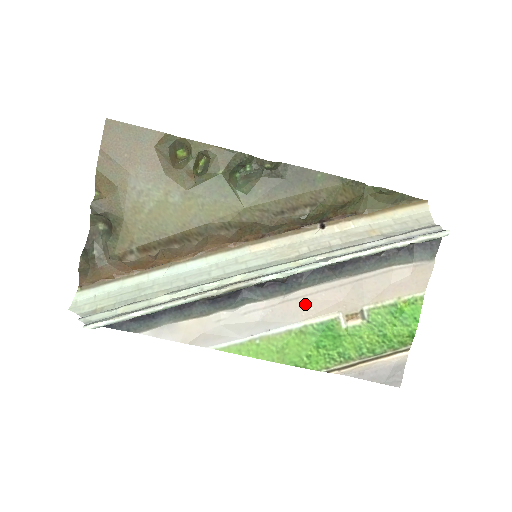
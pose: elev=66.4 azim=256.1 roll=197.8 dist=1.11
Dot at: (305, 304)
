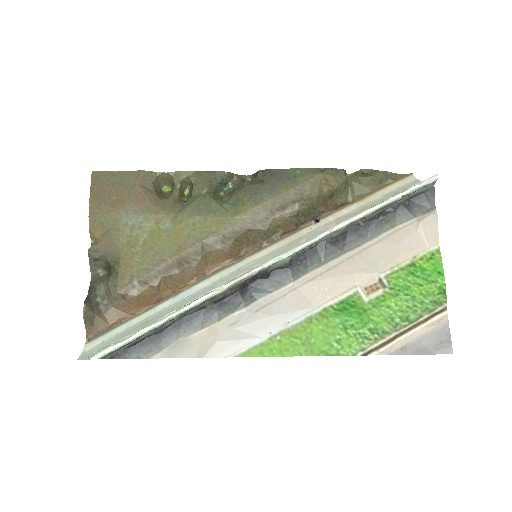
Dot at: (318, 286)
